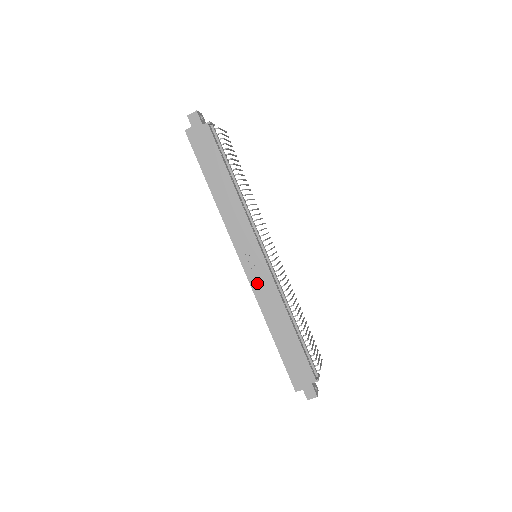
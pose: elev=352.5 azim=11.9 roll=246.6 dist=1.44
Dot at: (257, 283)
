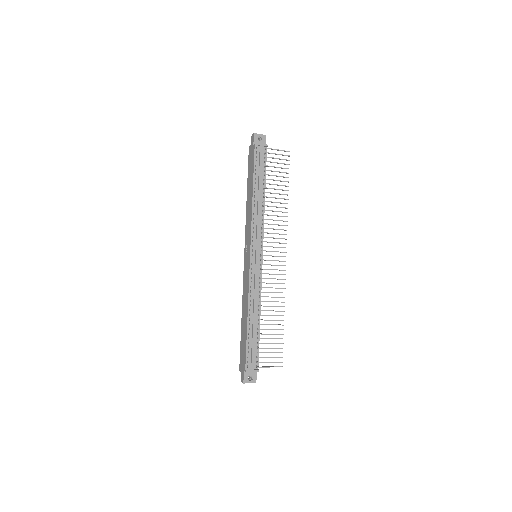
Dot at: (245, 276)
